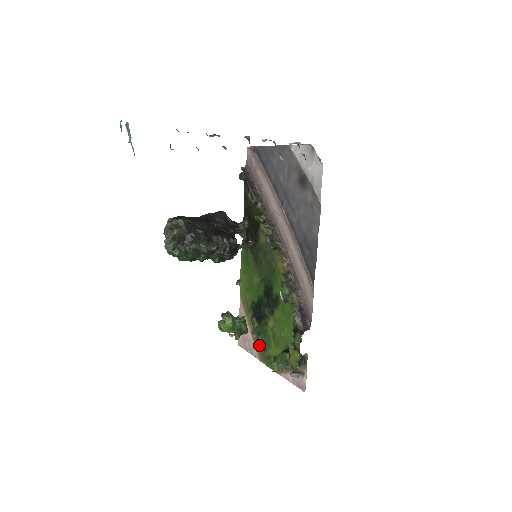
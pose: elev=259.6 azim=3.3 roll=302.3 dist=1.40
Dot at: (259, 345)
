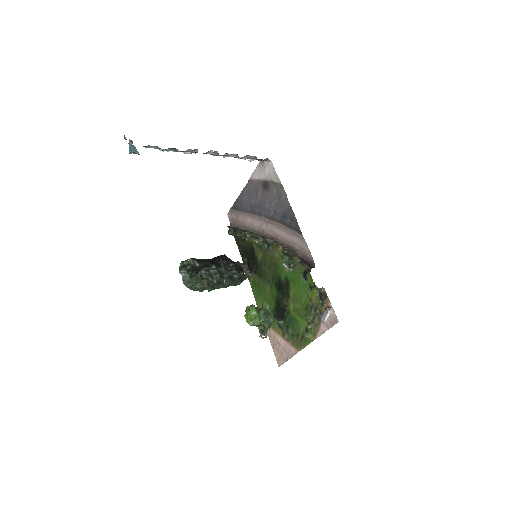
Dot at: (292, 338)
